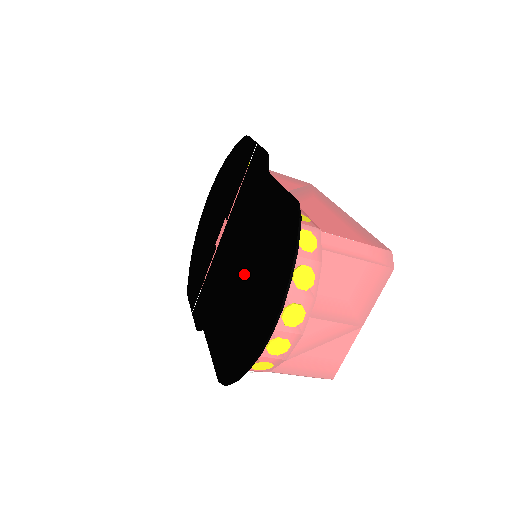
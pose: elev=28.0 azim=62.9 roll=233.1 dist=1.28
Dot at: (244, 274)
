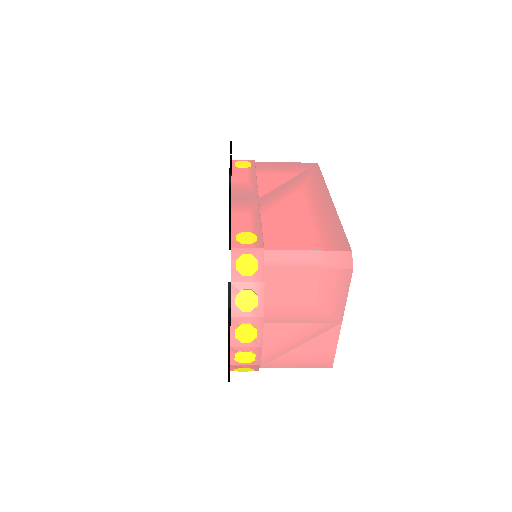
Dot at: occluded
